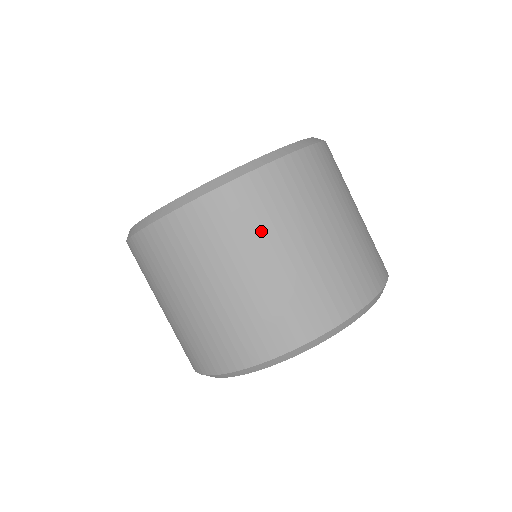
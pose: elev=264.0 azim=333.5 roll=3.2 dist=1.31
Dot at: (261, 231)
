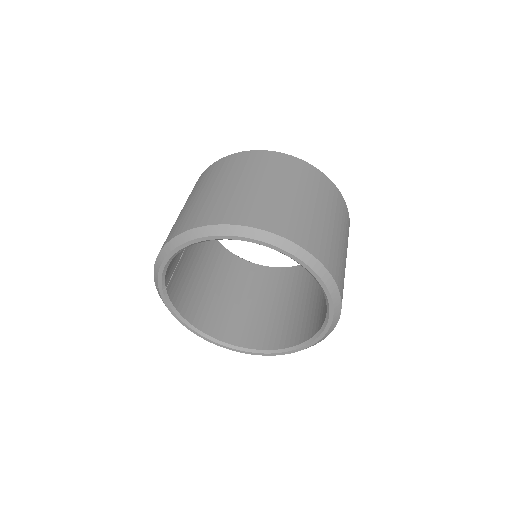
Dot at: (269, 172)
